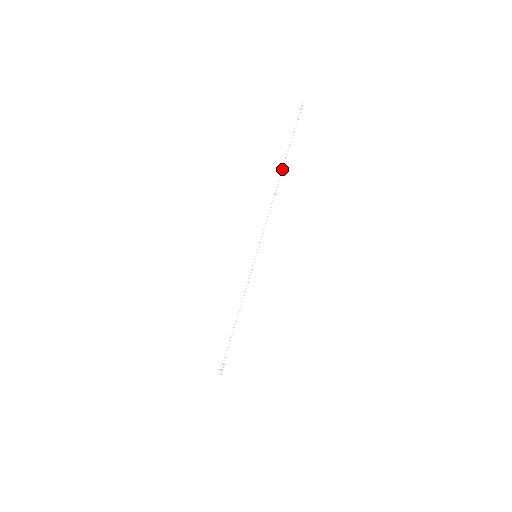
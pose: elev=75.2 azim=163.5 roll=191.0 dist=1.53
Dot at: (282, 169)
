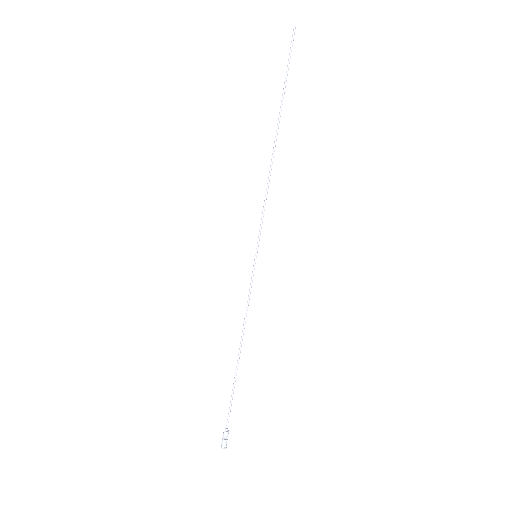
Dot at: (278, 124)
